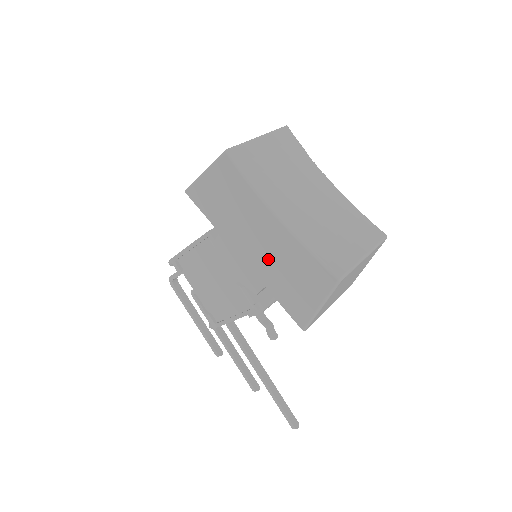
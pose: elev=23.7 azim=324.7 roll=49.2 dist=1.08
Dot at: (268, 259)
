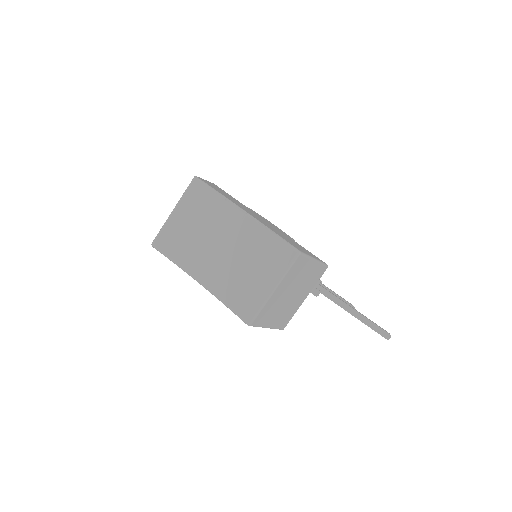
Dot at: occluded
